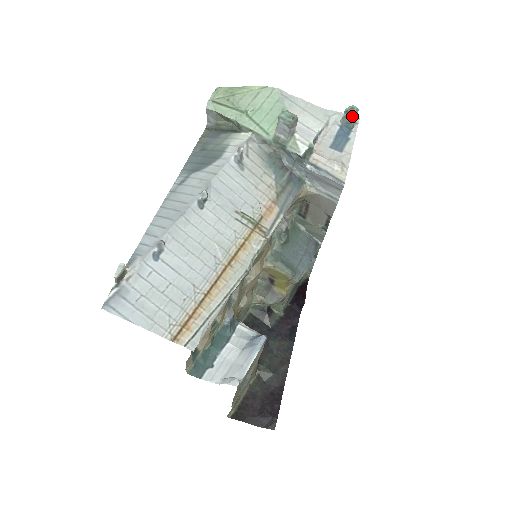
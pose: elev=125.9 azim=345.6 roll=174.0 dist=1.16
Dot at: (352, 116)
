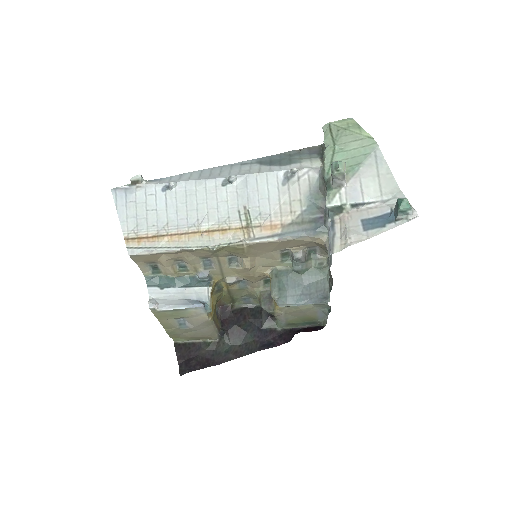
Dot at: (398, 207)
